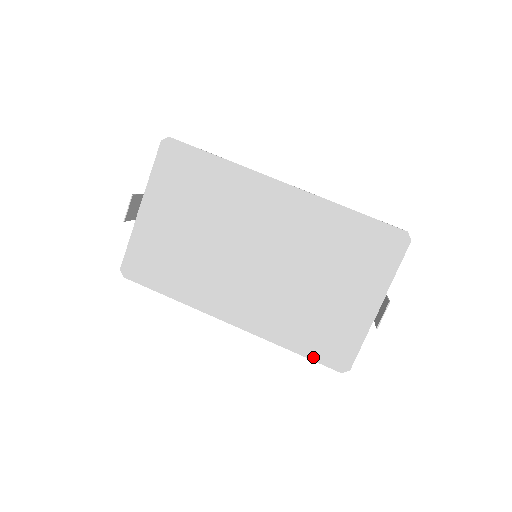
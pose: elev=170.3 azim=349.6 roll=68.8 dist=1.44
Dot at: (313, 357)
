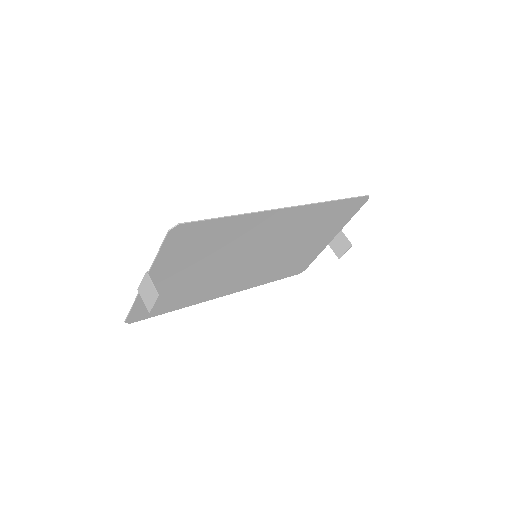
Dot at: (284, 277)
